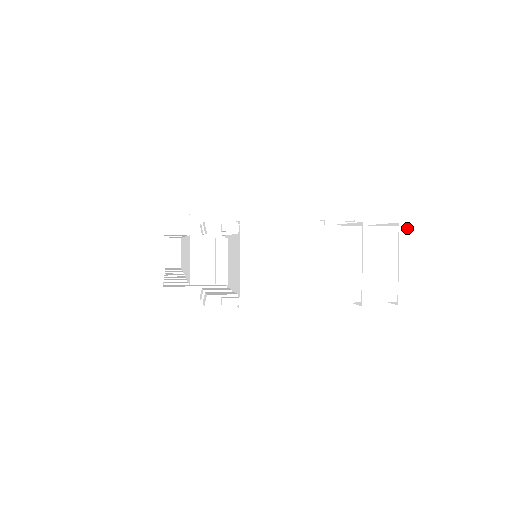
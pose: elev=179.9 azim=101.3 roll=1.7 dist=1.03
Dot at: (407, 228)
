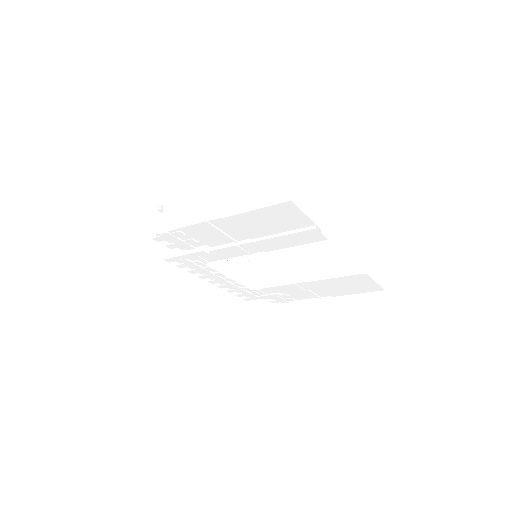
Dot at: (228, 183)
